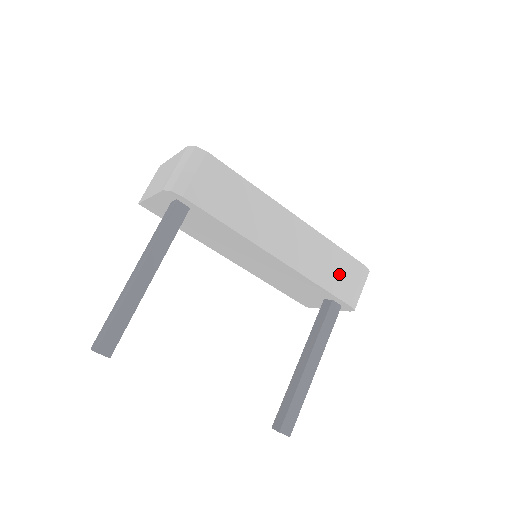
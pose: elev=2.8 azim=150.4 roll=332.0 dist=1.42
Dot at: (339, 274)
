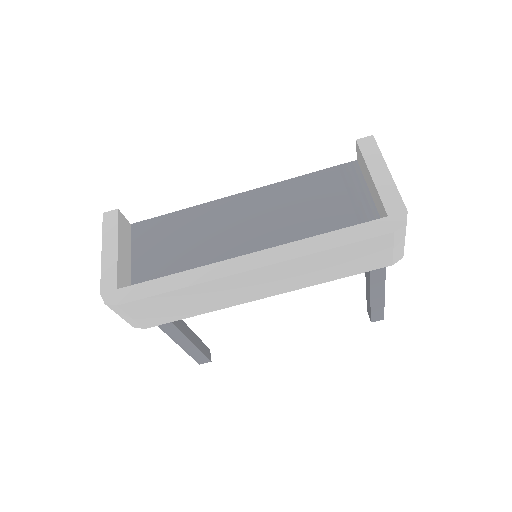
Dot at: (355, 260)
